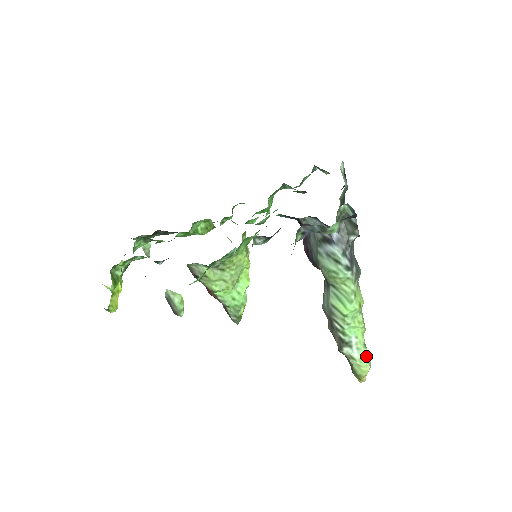
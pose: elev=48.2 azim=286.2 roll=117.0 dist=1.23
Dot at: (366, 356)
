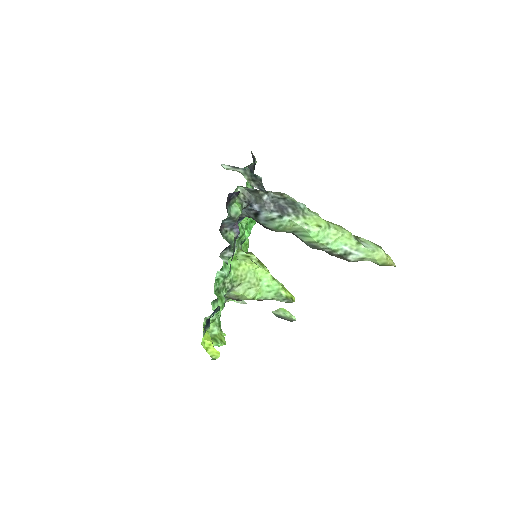
Dot at: (366, 249)
